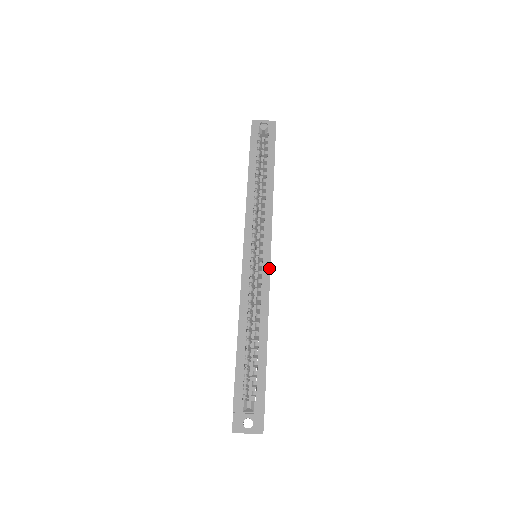
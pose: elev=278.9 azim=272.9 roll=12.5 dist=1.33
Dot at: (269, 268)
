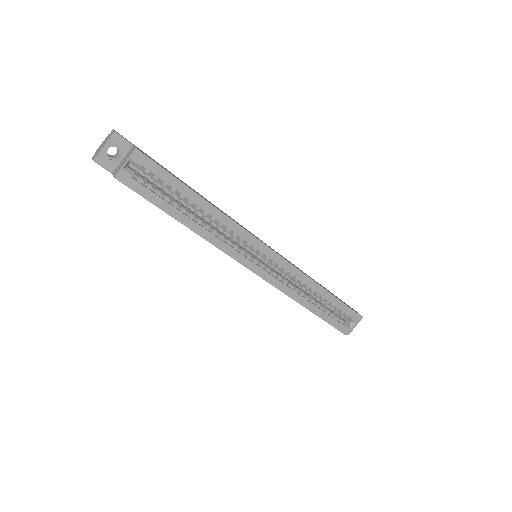
Dot at: (283, 259)
